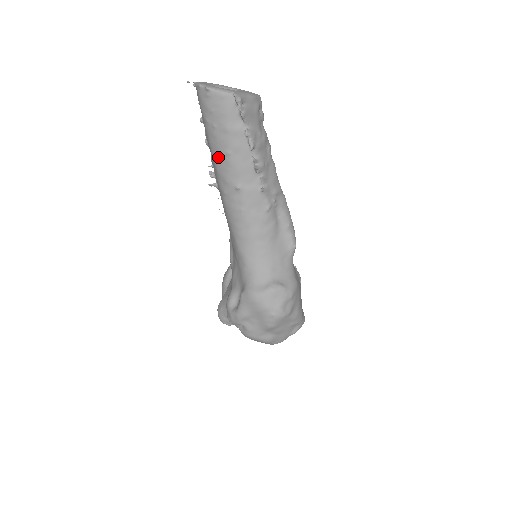
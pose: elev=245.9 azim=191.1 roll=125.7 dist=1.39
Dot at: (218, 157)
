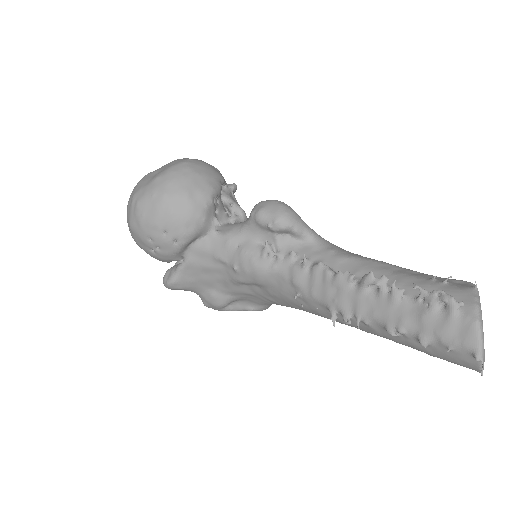
Dot at: occluded
